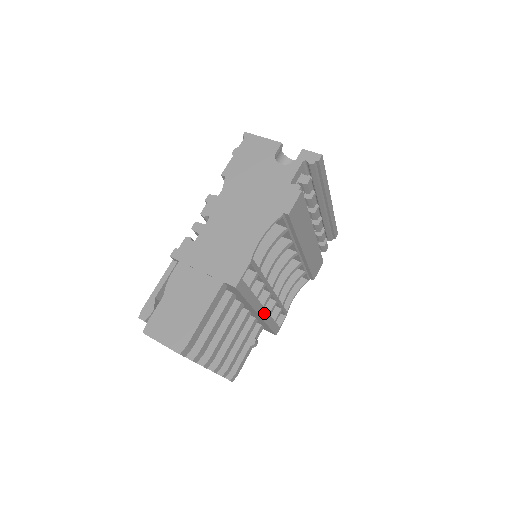
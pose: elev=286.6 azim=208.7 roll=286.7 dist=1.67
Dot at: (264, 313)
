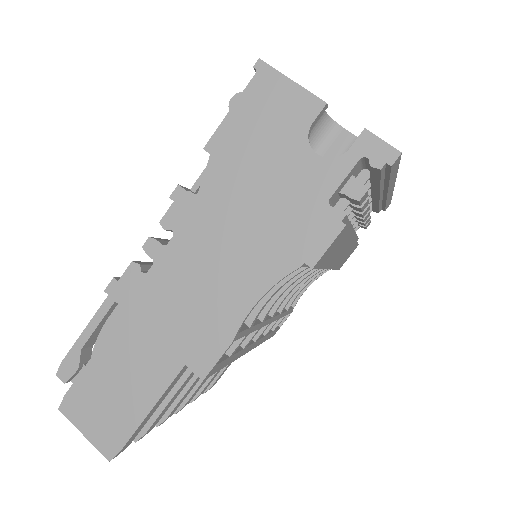
Dot at: (256, 343)
